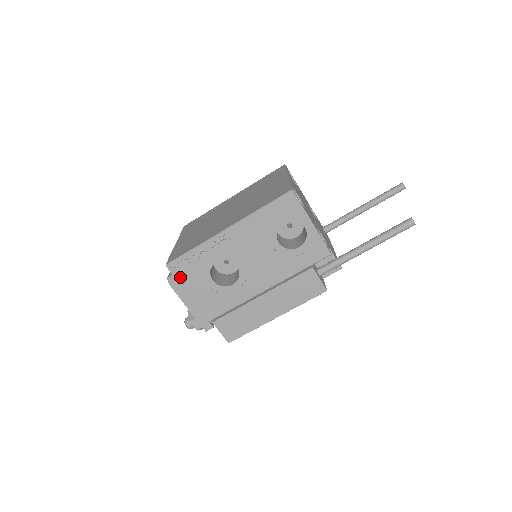
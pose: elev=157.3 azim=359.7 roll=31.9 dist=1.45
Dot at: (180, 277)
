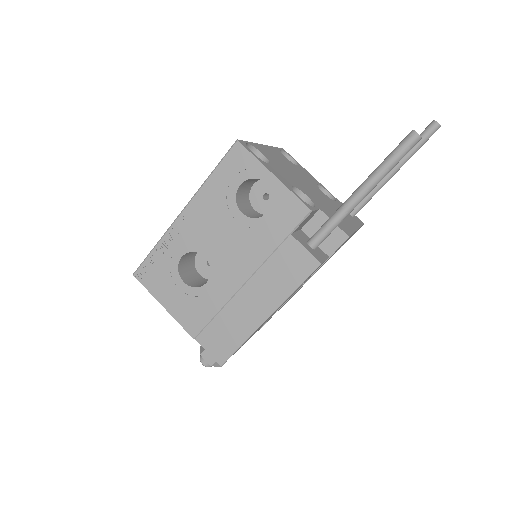
Dot at: (150, 286)
